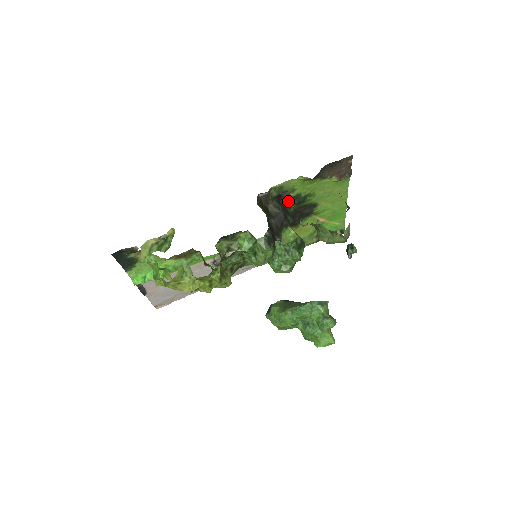
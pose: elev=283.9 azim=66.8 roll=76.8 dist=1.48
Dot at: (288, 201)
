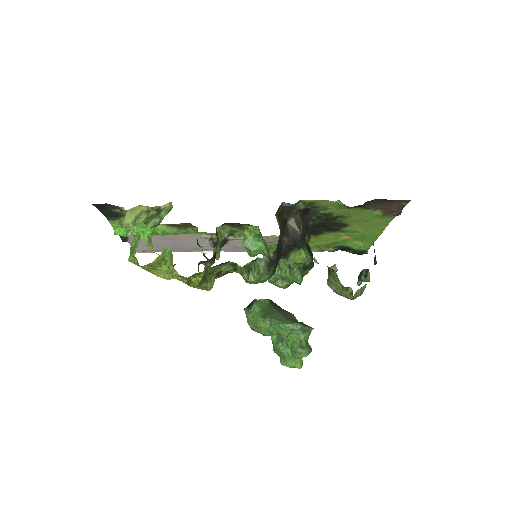
Dot at: (315, 215)
